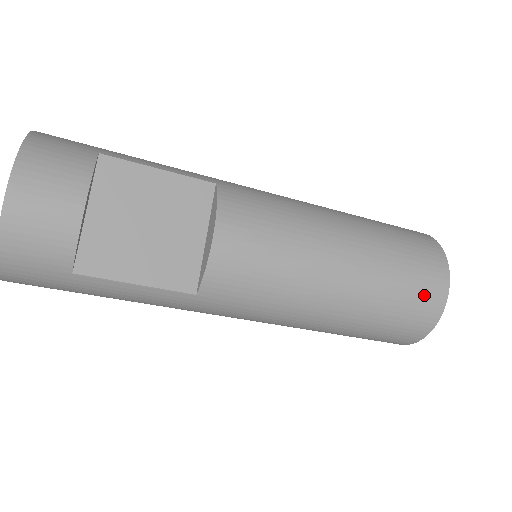
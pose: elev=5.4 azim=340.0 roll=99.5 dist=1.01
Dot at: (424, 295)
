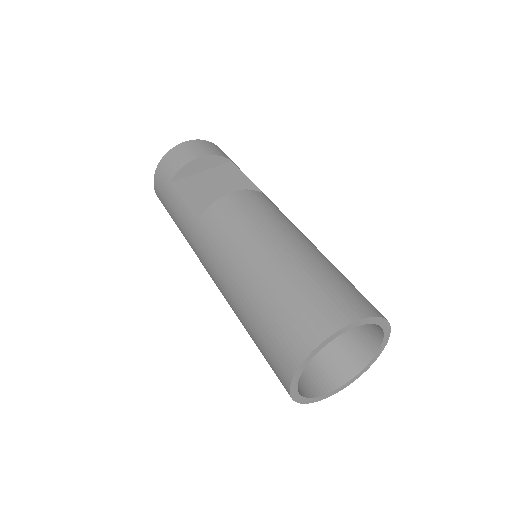
Dot at: (318, 312)
